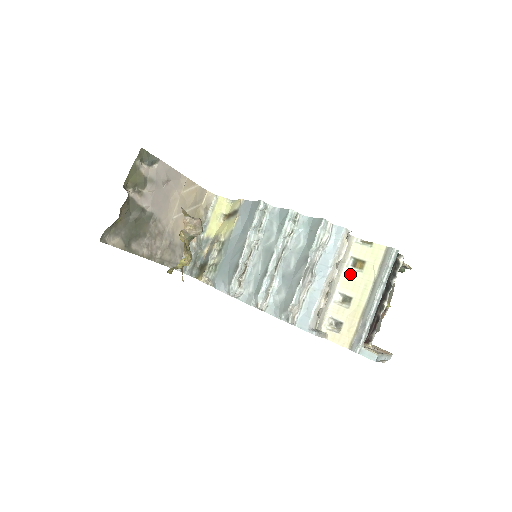
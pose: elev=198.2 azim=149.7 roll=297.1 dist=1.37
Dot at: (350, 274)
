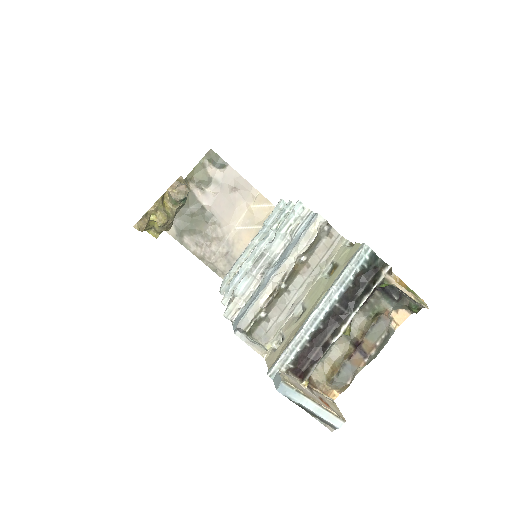
Dot at: (320, 282)
